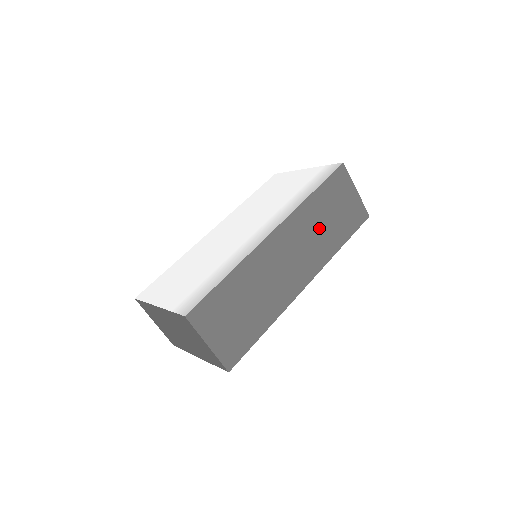
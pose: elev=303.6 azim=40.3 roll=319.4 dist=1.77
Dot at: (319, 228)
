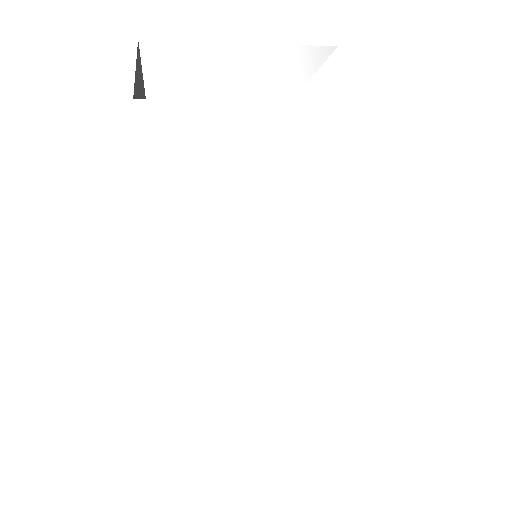
Dot at: occluded
